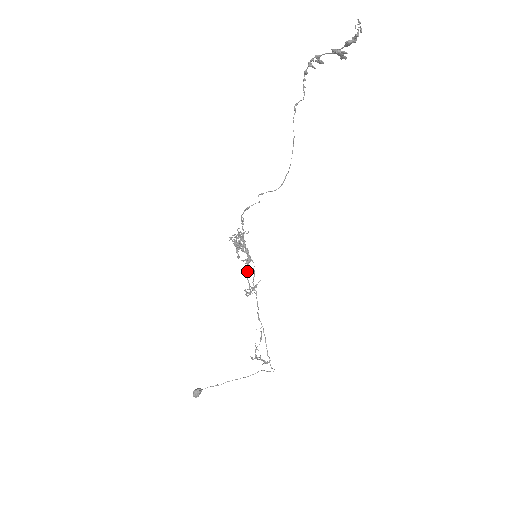
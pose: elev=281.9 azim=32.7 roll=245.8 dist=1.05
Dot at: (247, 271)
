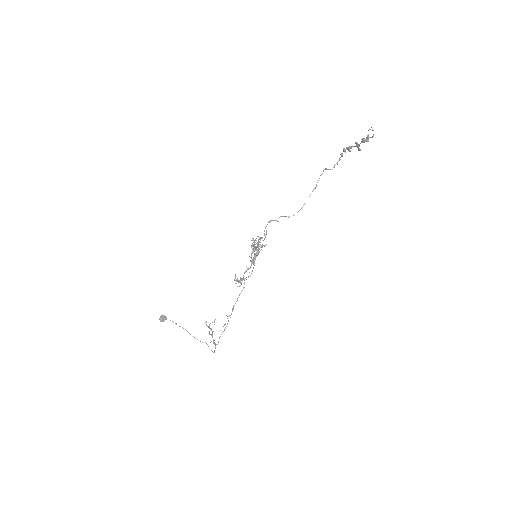
Dot at: (248, 268)
